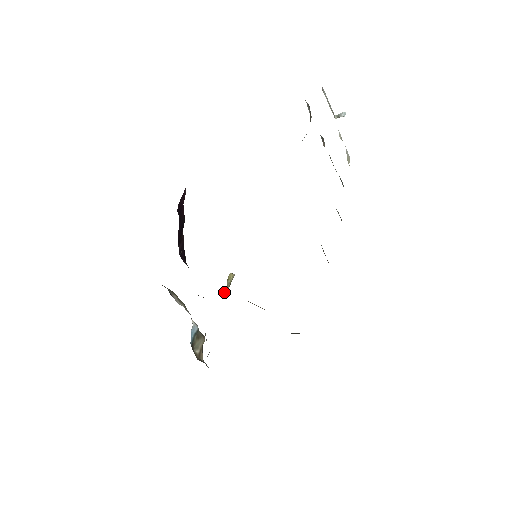
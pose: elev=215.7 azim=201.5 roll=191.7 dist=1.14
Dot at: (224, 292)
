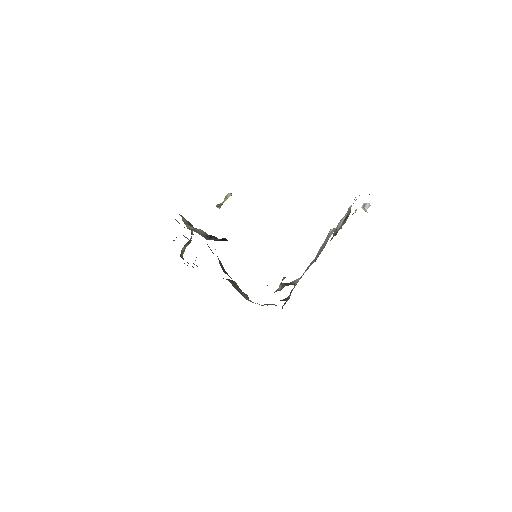
Dot at: (218, 206)
